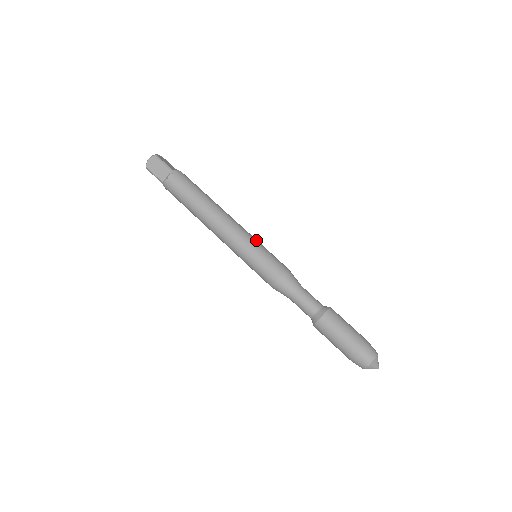
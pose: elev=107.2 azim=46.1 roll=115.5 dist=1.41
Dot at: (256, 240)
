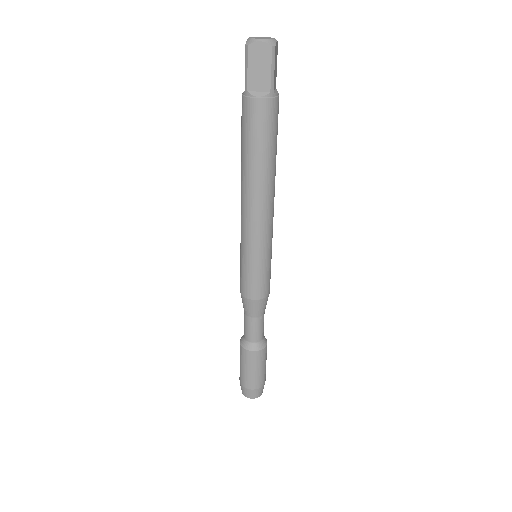
Dot at: occluded
